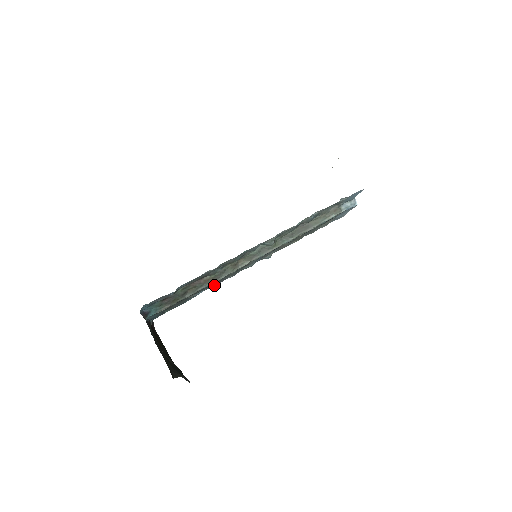
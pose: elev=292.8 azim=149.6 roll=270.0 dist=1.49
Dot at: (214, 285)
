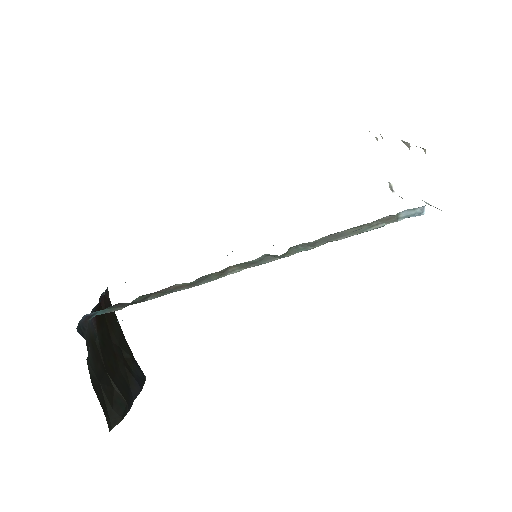
Dot at: occluded
